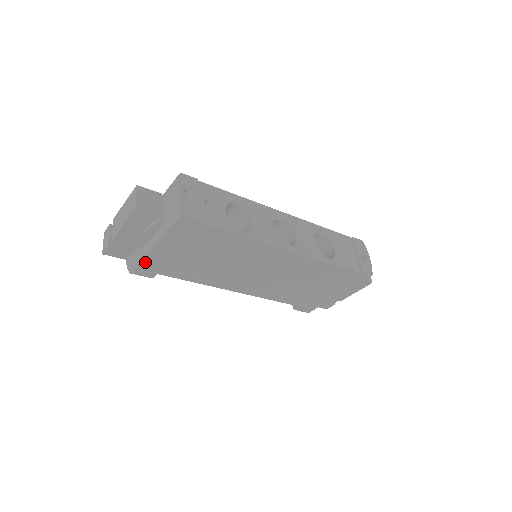
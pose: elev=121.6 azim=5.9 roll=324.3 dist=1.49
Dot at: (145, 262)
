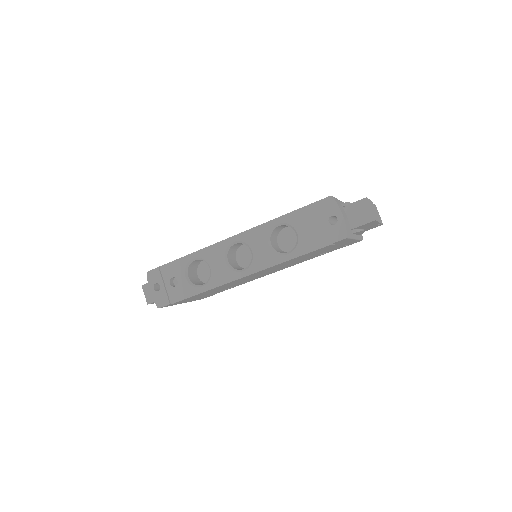
Dot at: (195, 300)
